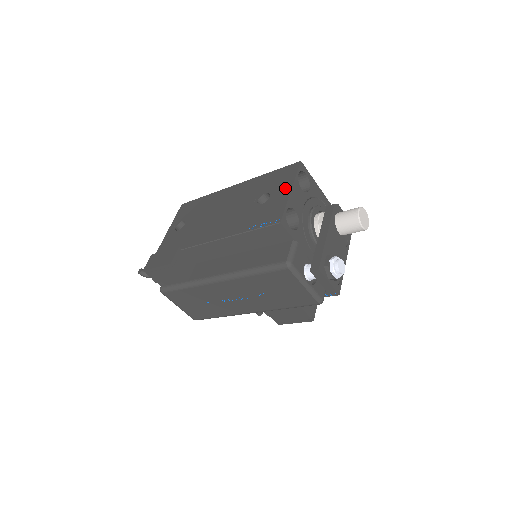
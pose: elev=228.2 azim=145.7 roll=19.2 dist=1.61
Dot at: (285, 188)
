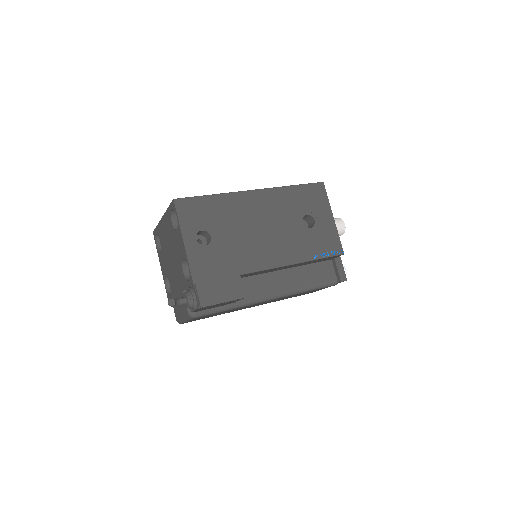
Dot at: (327, 214)
